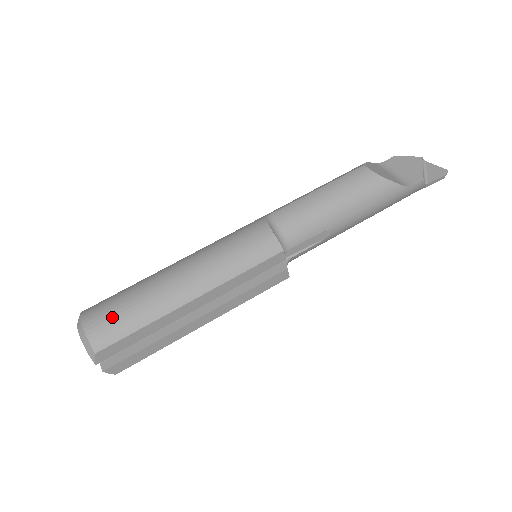
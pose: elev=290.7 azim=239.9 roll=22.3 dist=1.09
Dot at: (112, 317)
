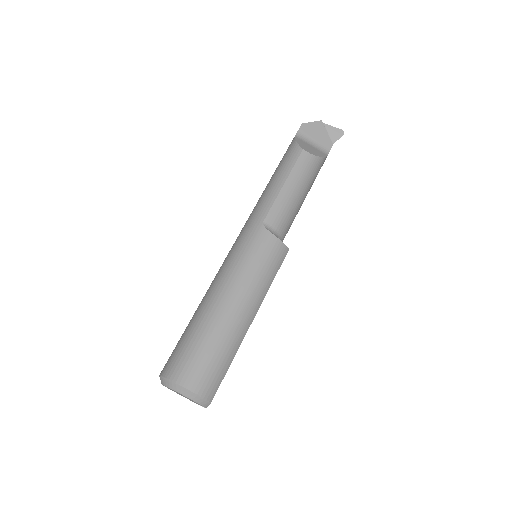
Dot at: (210, 370)
